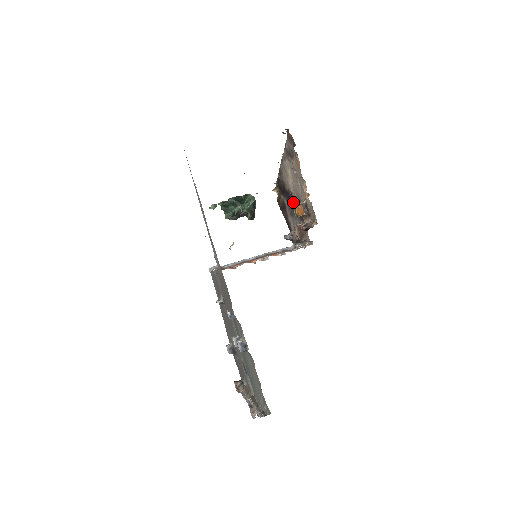
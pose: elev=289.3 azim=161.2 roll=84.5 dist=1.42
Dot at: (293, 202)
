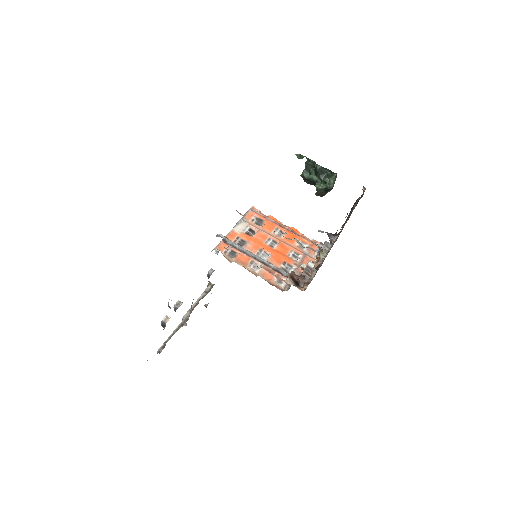
Dot at: (339, 234)
